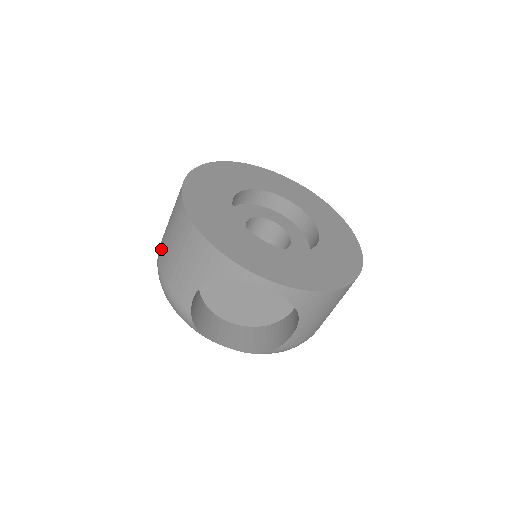
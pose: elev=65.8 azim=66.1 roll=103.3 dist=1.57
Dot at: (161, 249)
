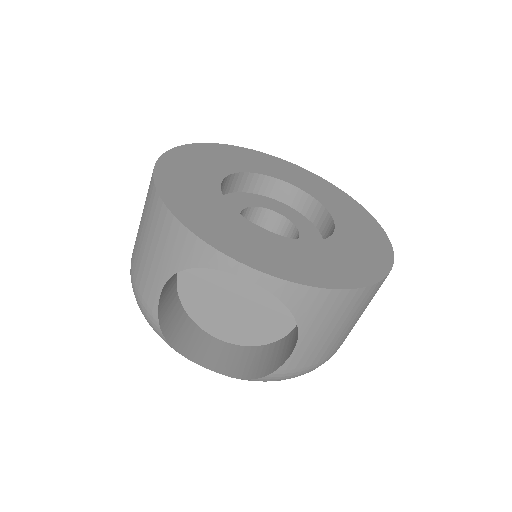
Dot at: occluded
